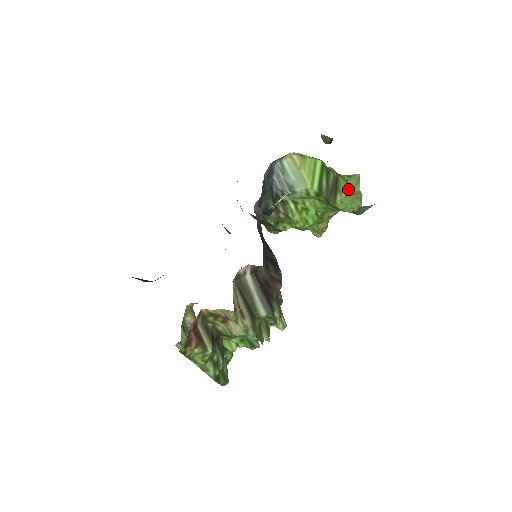
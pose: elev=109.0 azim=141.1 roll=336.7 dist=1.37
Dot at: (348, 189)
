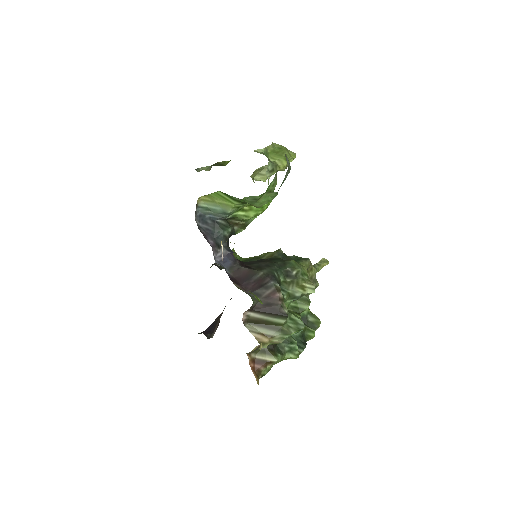
Dot at: (253, 201)
